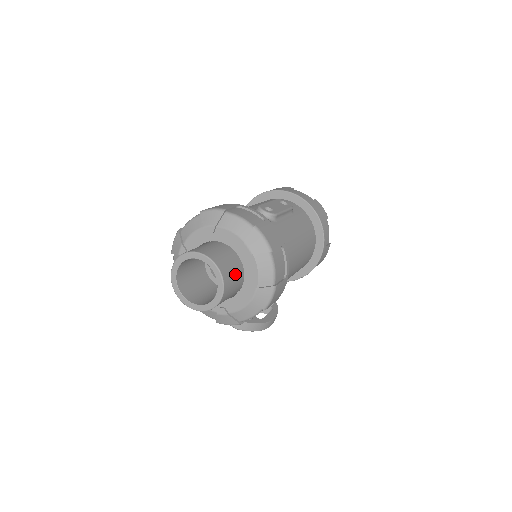
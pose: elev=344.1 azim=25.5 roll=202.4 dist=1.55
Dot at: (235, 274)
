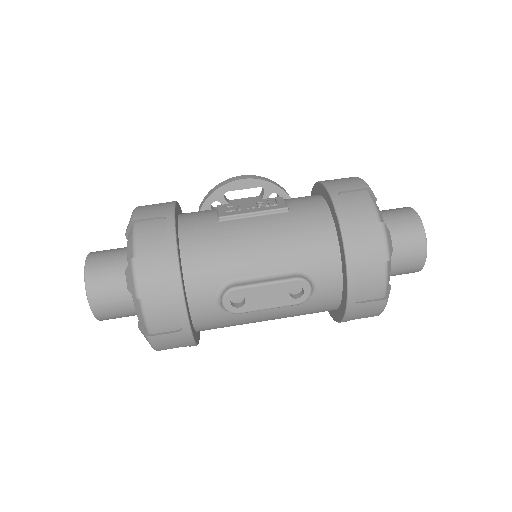
Dot at: (128, 316)
